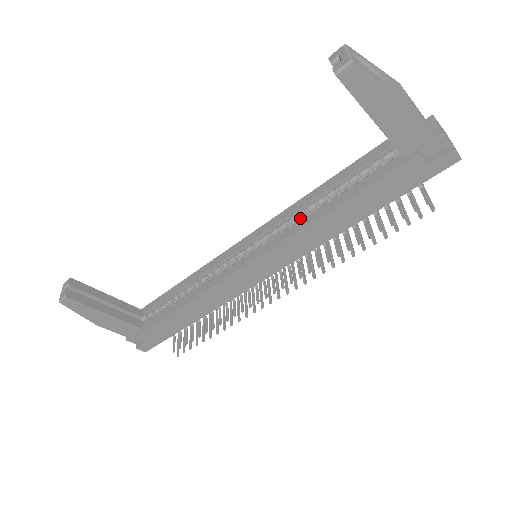
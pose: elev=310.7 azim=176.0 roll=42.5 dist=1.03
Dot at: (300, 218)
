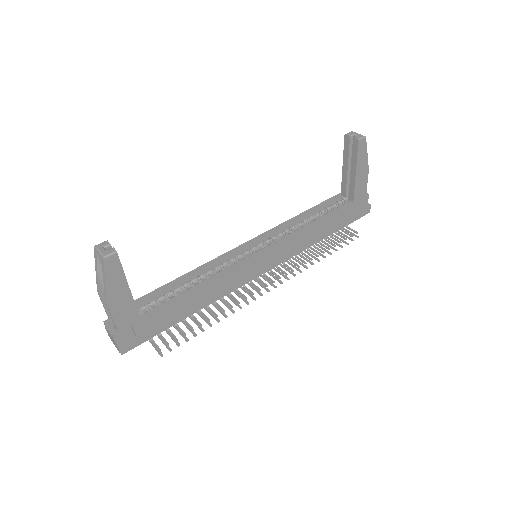
Dot at: (289, 232)
